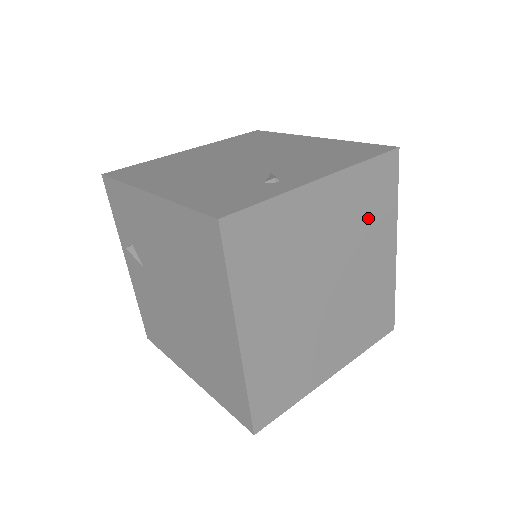
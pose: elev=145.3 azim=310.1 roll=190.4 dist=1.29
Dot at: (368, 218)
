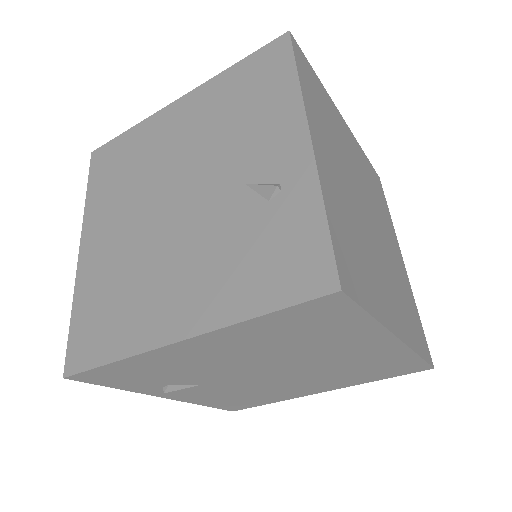
Dot at: (330, 123)
